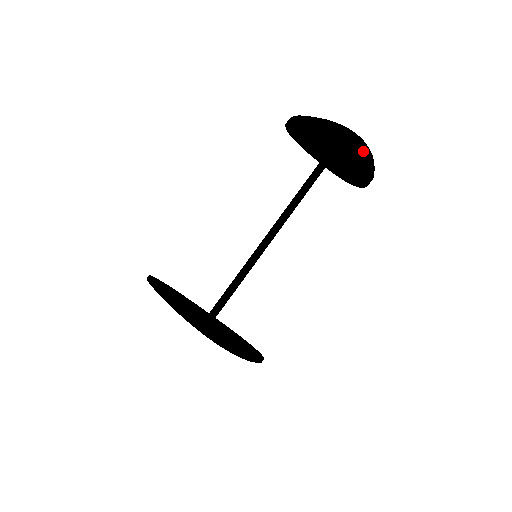
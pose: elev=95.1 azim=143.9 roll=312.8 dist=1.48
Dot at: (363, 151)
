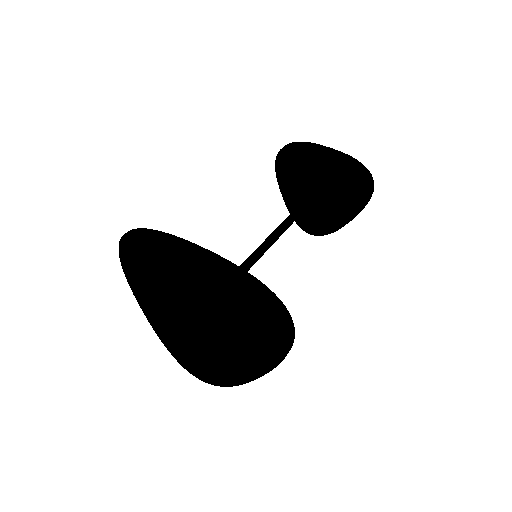
Dot at: (370, 195)
